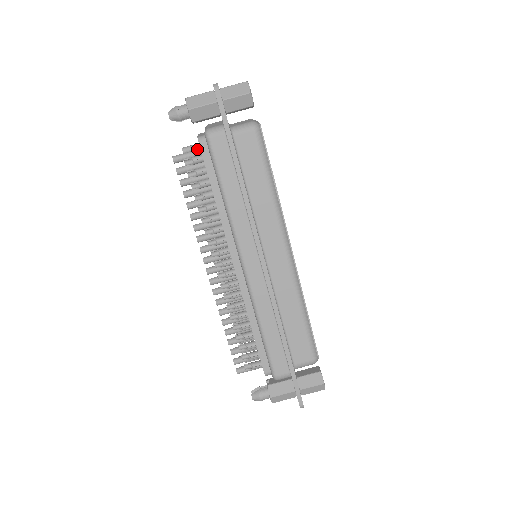
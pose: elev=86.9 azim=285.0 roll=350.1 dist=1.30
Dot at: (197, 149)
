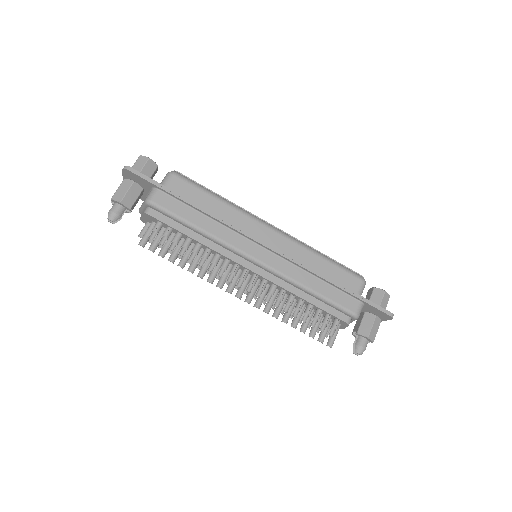
Dot at: occluded
